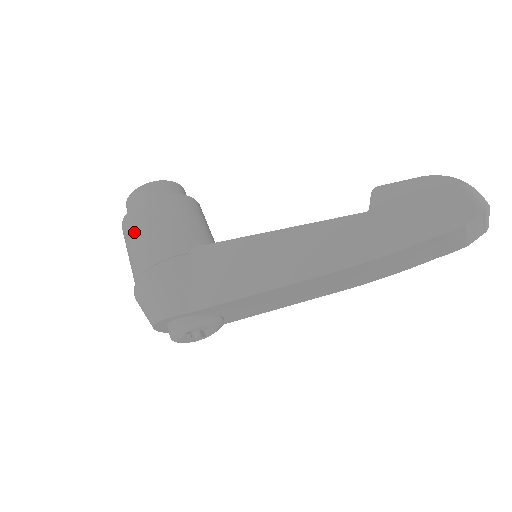
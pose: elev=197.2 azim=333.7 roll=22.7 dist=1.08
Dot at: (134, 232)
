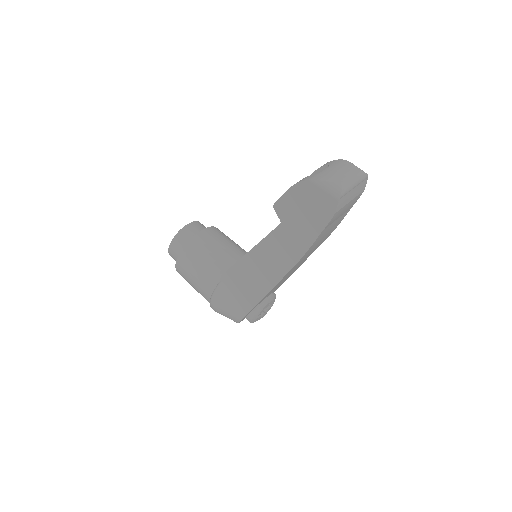
Dot at: (188, 281)
